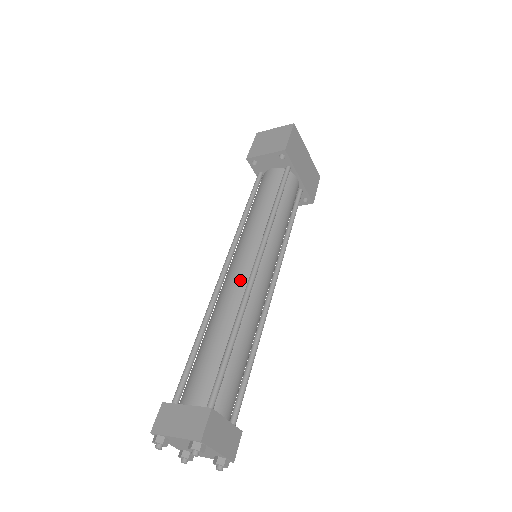
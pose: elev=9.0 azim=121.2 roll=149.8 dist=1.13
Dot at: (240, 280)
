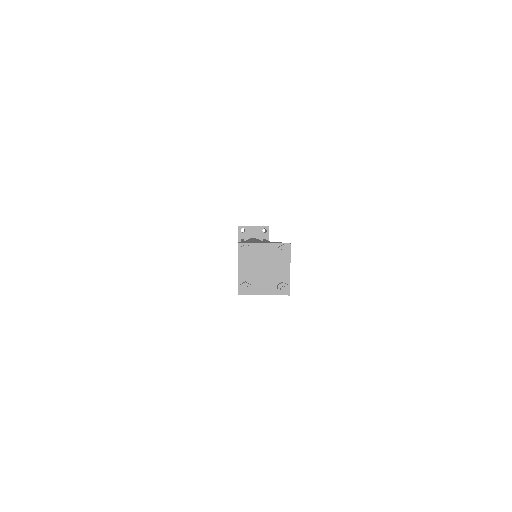
Dot at: occluded
